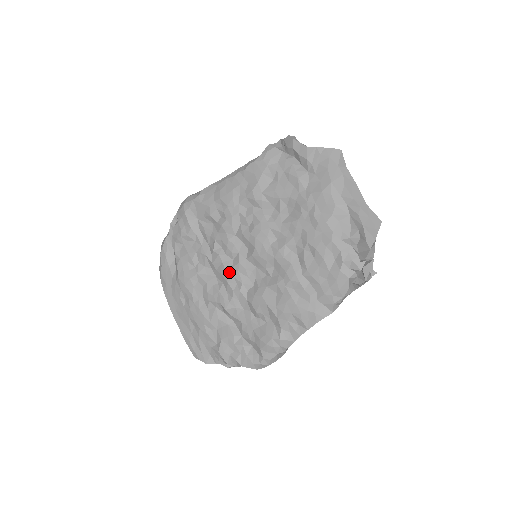
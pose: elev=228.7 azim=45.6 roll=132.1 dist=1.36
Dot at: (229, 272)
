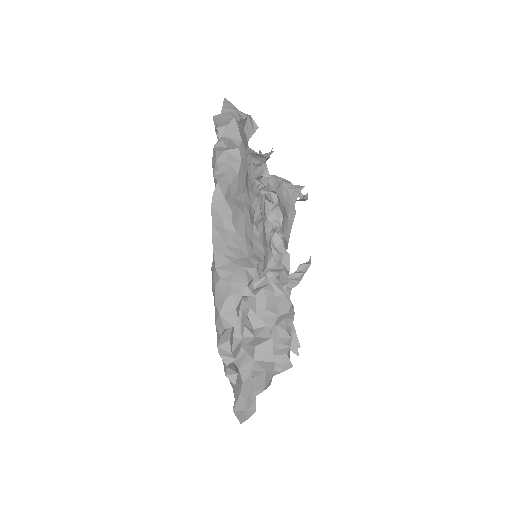
Dot at: occluded
